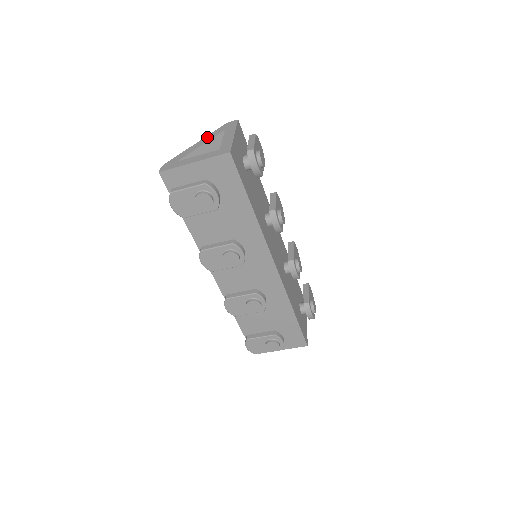
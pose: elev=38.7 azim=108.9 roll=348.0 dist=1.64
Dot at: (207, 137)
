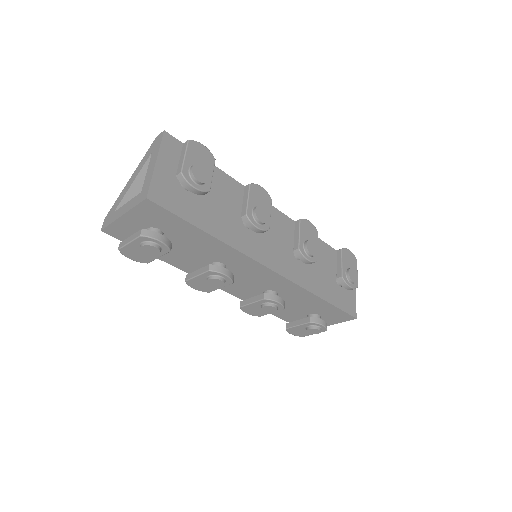
Dot at: (138, 167)
